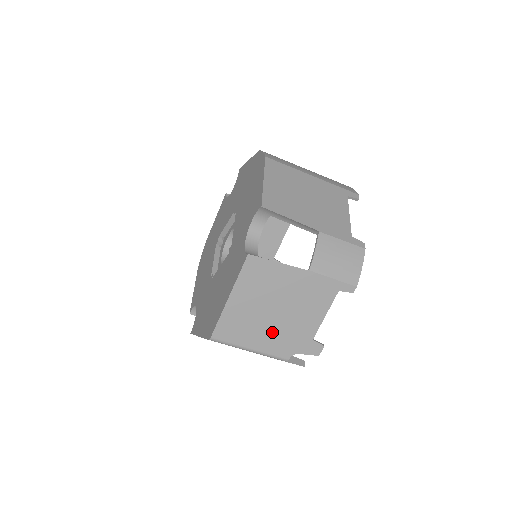
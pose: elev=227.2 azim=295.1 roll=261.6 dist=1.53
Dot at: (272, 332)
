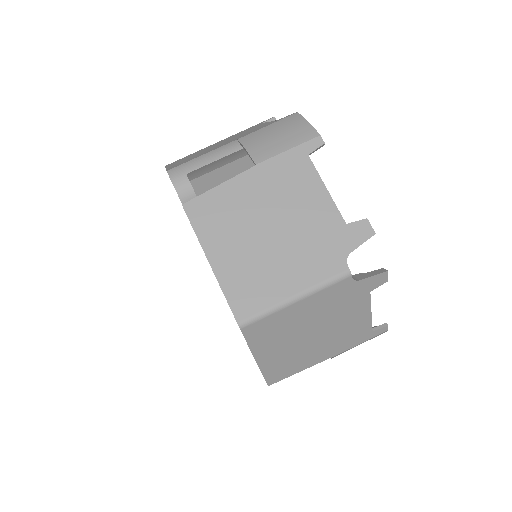
Dot at: (294, 256)
